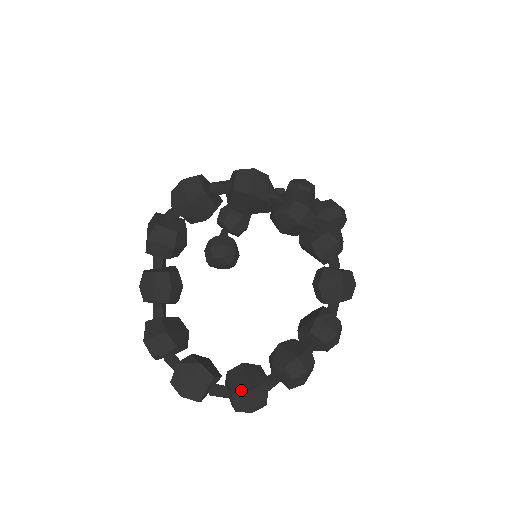
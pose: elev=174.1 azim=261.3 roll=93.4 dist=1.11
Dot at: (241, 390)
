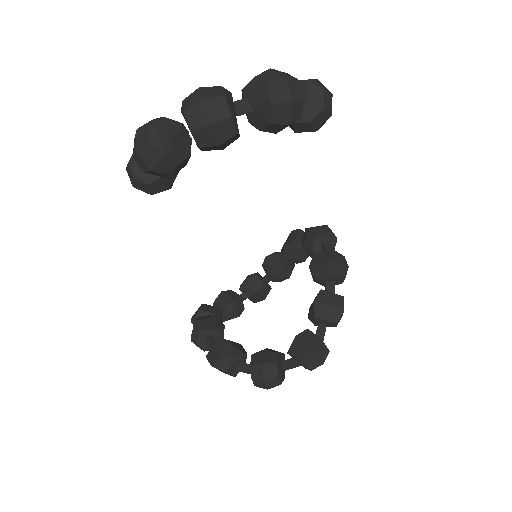
Dot at: (259, 301)
